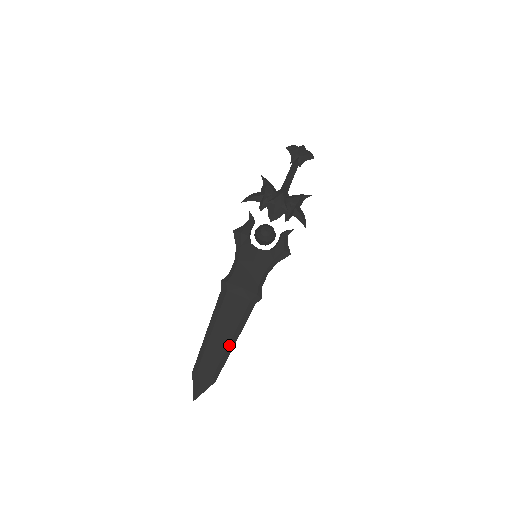
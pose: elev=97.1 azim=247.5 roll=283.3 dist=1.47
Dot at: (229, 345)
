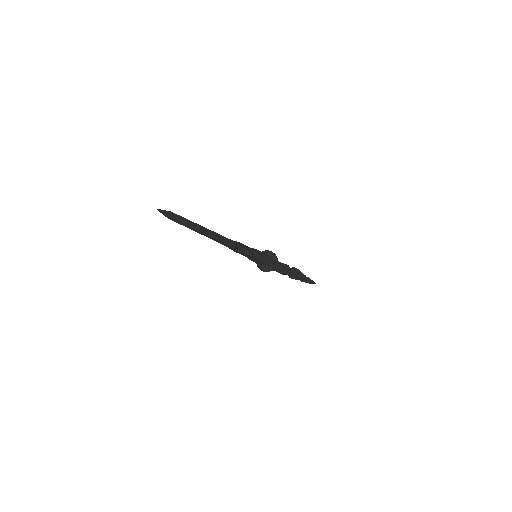
Dot at: (214, 232)
